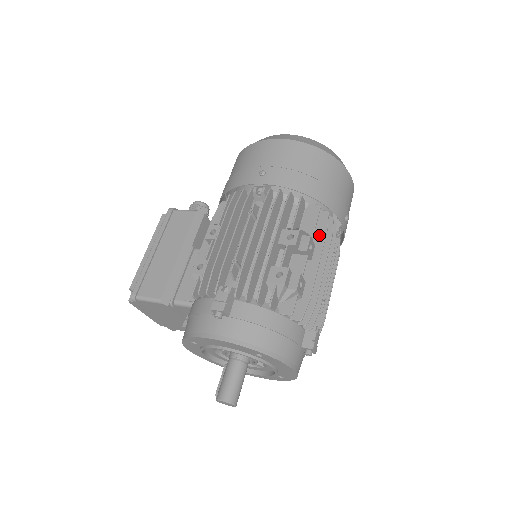
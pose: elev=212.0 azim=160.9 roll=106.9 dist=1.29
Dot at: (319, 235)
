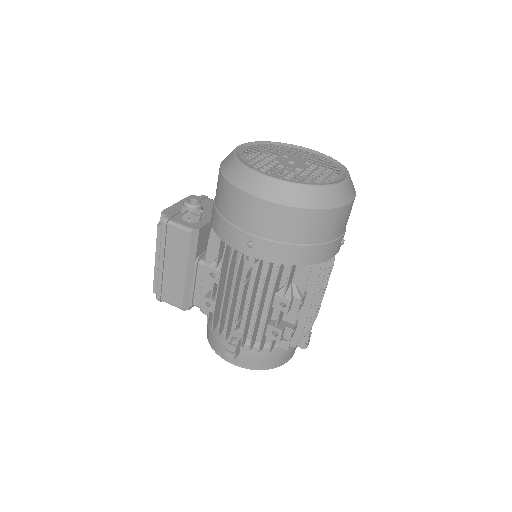
Dot at: (311, 283)
